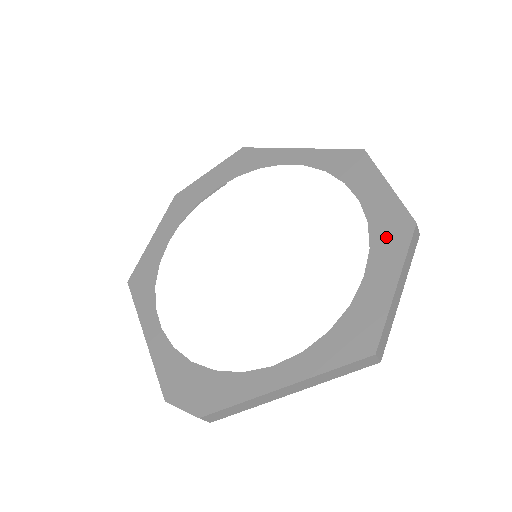
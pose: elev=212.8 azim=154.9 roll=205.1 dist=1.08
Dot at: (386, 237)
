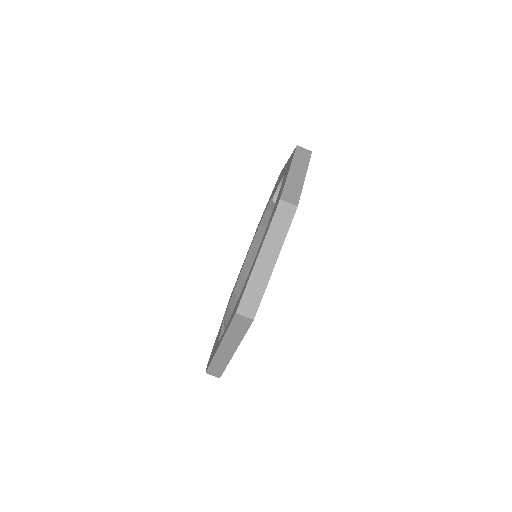
Dot at: (271, 218)
